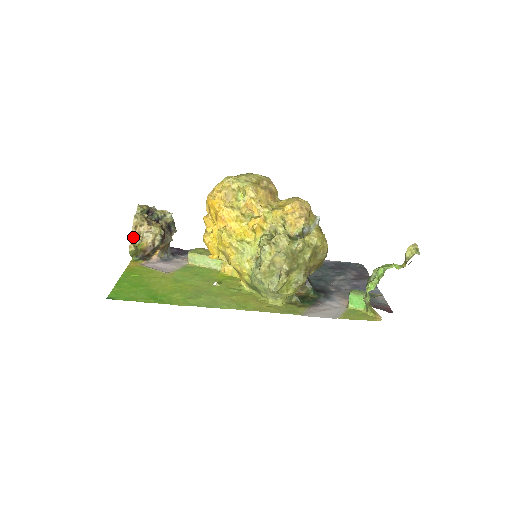
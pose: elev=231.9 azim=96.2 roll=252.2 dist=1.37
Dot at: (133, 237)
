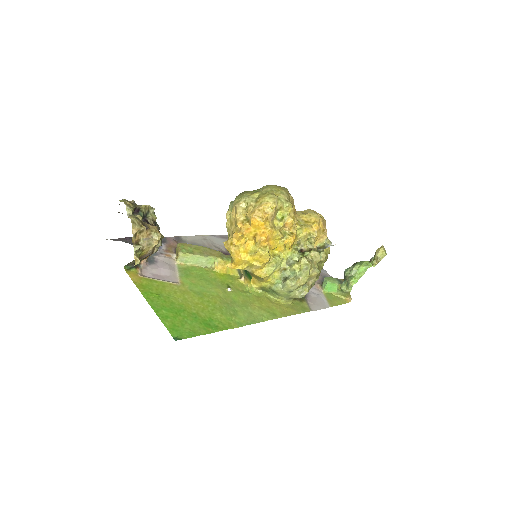
Dot at: (138, 248)
